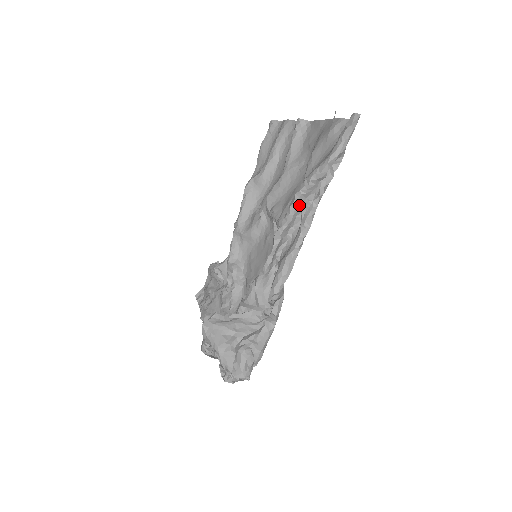
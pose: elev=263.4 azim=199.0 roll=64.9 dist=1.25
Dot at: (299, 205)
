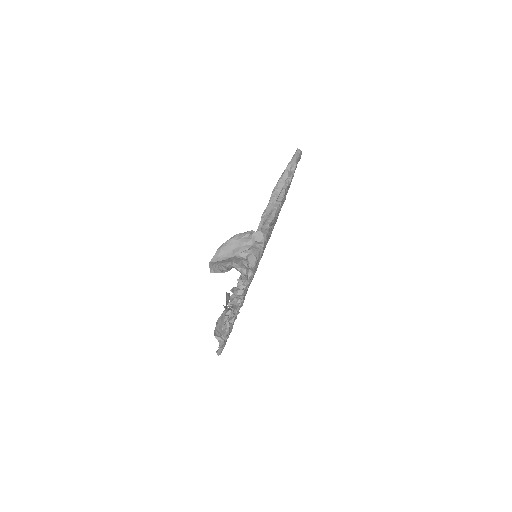
Dot at: (275, 196)
